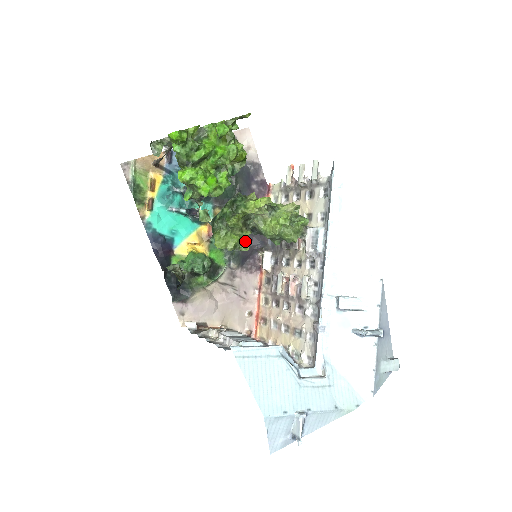
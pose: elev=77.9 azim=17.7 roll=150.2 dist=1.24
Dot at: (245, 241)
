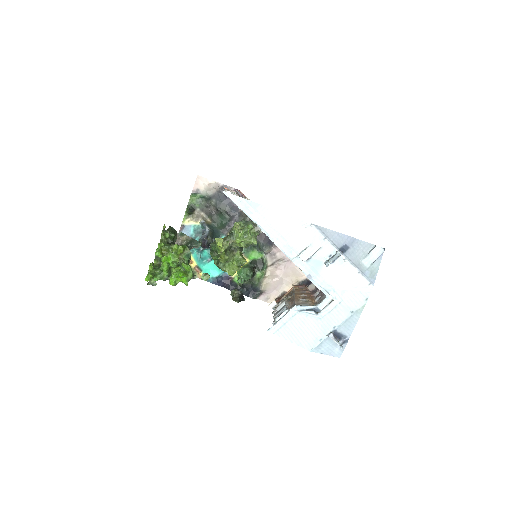
Dot at: (240, 259)
